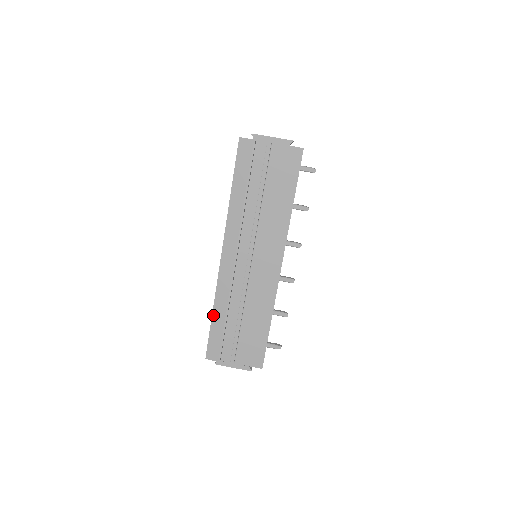
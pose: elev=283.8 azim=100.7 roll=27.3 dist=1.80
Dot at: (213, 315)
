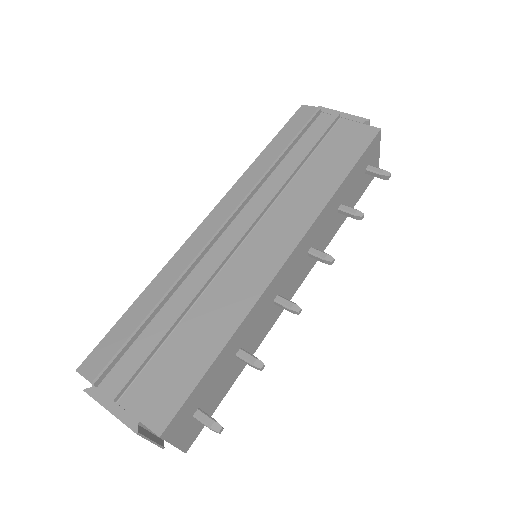
Dot at: (139, 298)
